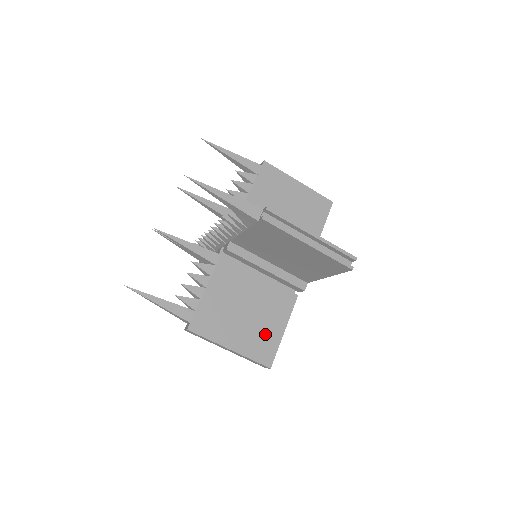
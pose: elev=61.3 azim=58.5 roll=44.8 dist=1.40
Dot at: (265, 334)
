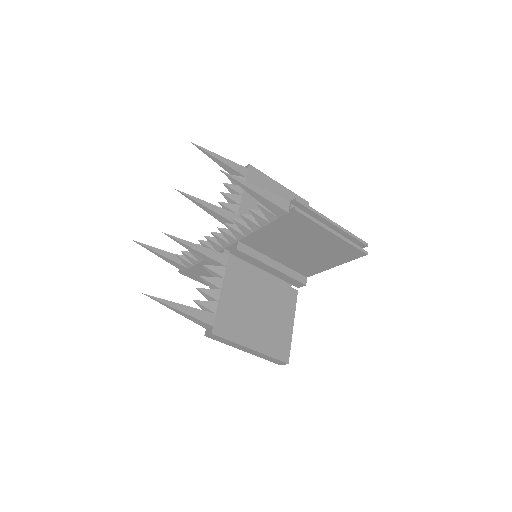
Dot at: (278, 331)
